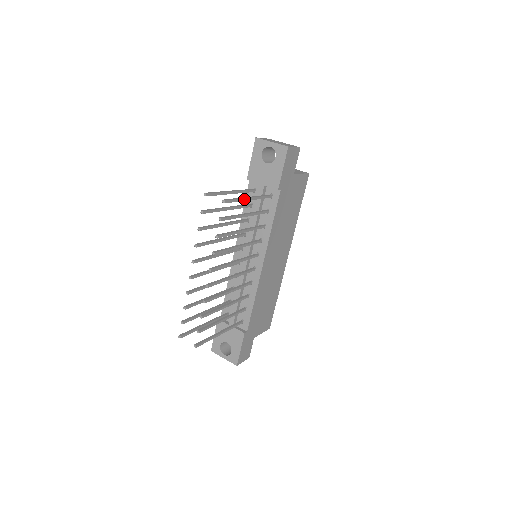
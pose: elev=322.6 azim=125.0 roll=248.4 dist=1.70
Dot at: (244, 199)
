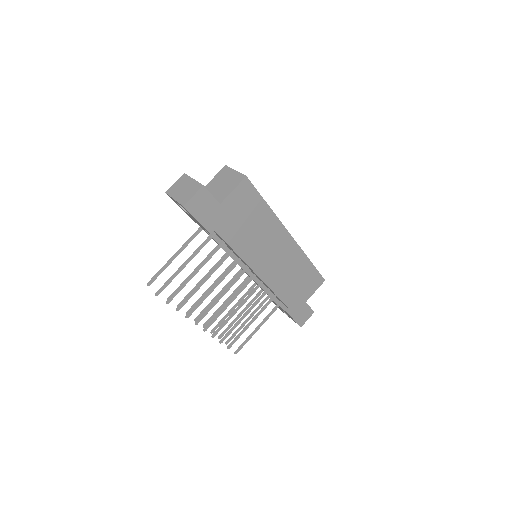
Dot at: (179, 271)
